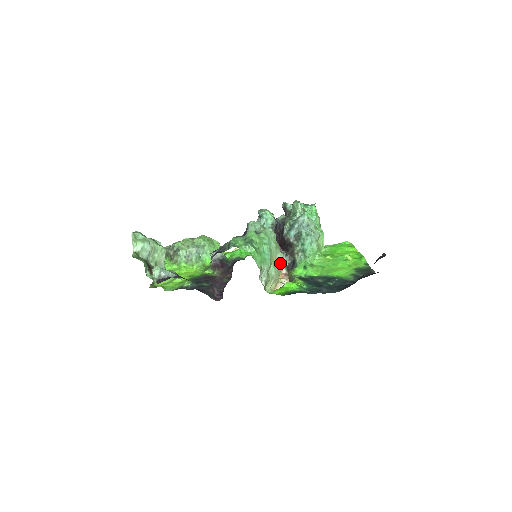
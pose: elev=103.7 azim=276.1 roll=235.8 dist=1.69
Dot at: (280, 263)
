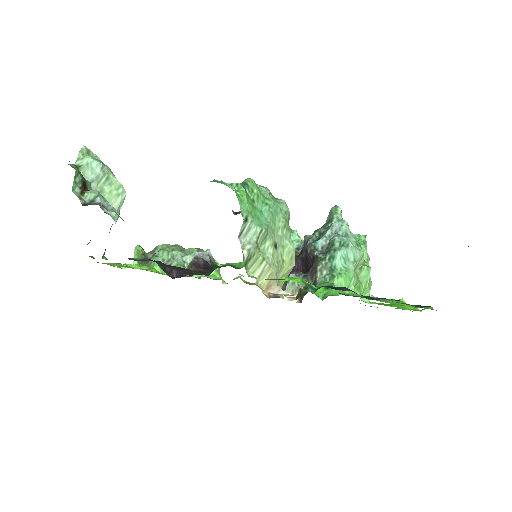
Dot at: (286, 254)
